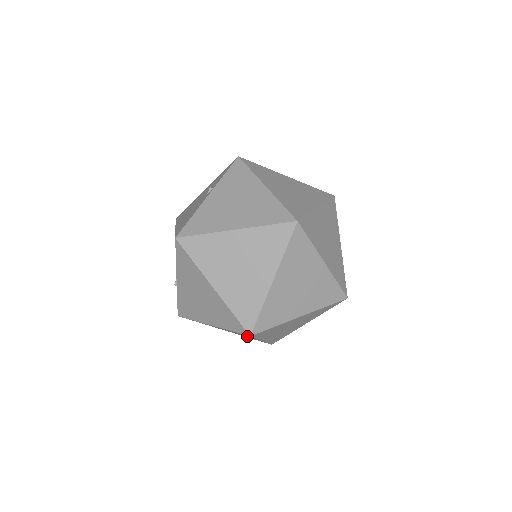
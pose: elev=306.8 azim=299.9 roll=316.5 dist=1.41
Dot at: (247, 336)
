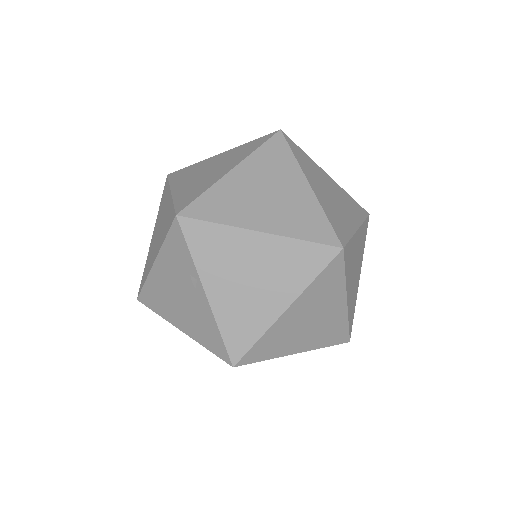
Dot at: occluded
